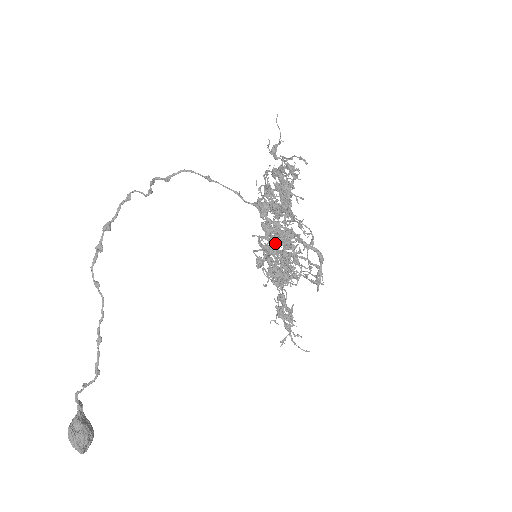
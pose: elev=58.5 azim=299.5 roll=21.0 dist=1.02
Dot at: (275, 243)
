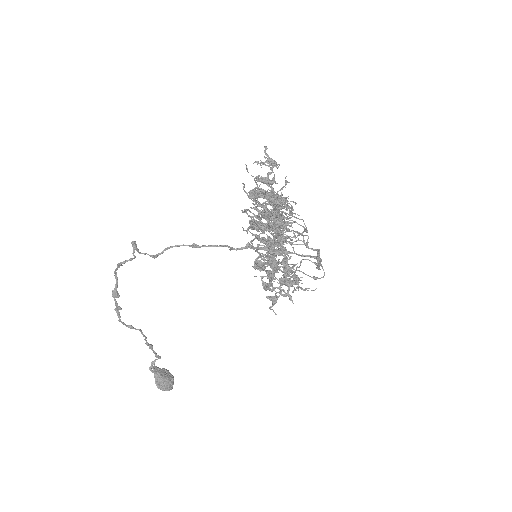
Dot at: (280, 292)
